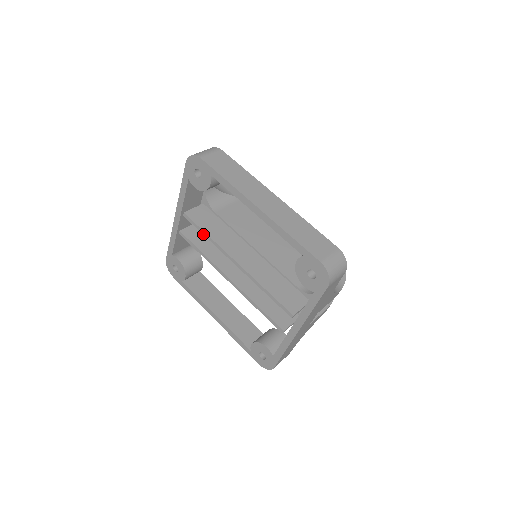
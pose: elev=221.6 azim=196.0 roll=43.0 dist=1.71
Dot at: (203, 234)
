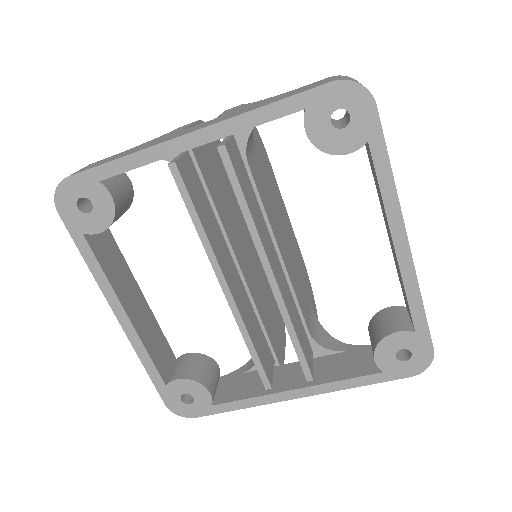
Dot at: (239, 203)
